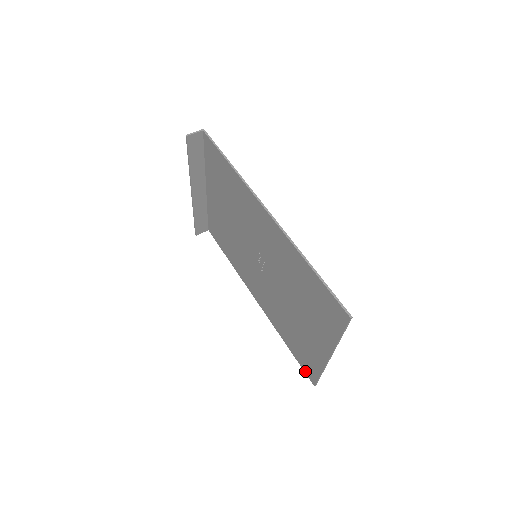
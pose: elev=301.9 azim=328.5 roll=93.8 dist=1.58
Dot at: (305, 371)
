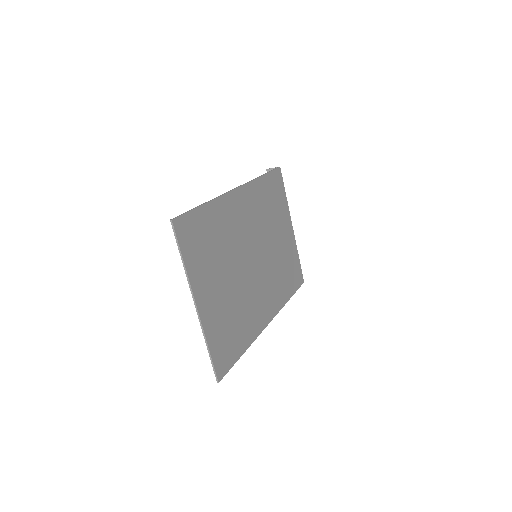
Dot at: (225, 369)
